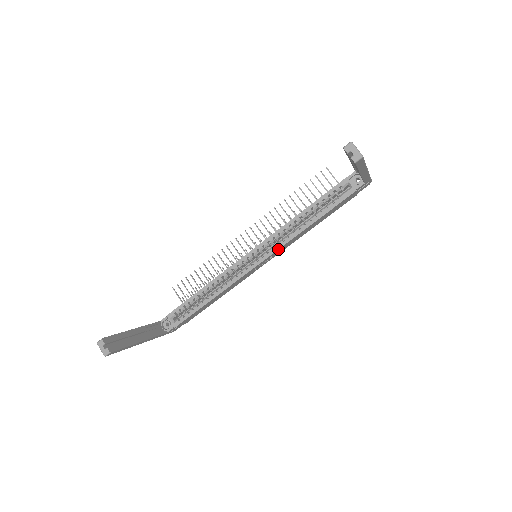
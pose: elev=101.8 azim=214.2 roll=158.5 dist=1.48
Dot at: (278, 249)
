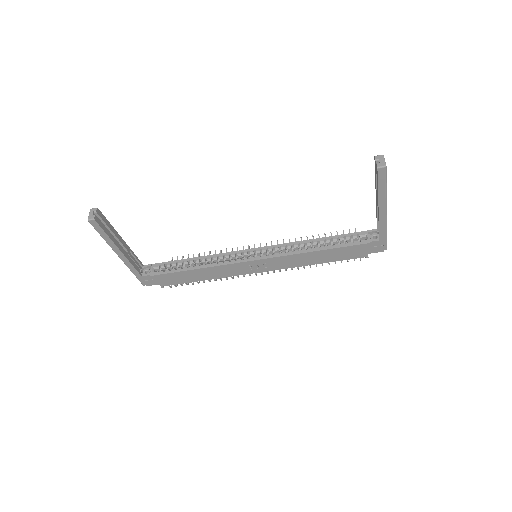
Dot at: (277, 256)
